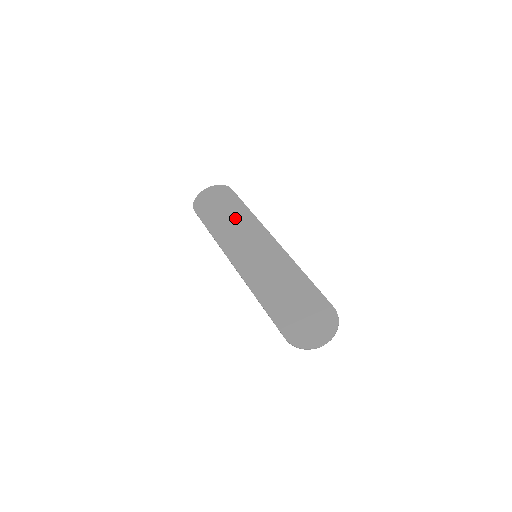
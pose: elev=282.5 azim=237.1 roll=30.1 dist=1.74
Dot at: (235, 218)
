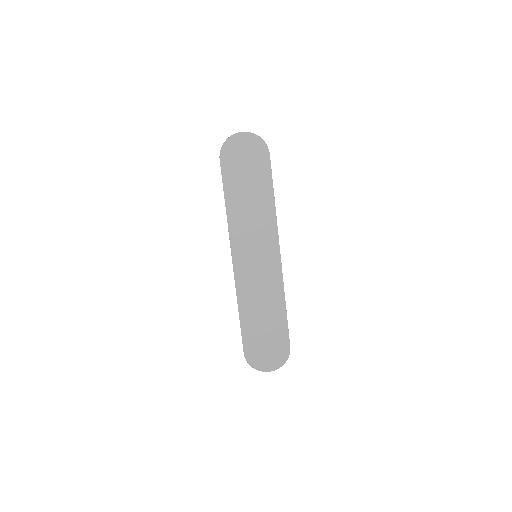
Dot at: (256, 202)
